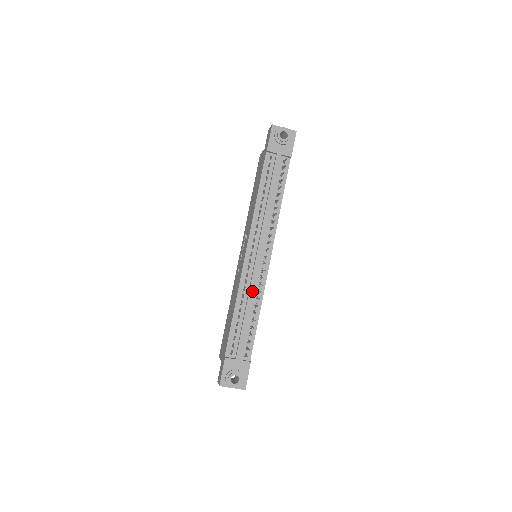
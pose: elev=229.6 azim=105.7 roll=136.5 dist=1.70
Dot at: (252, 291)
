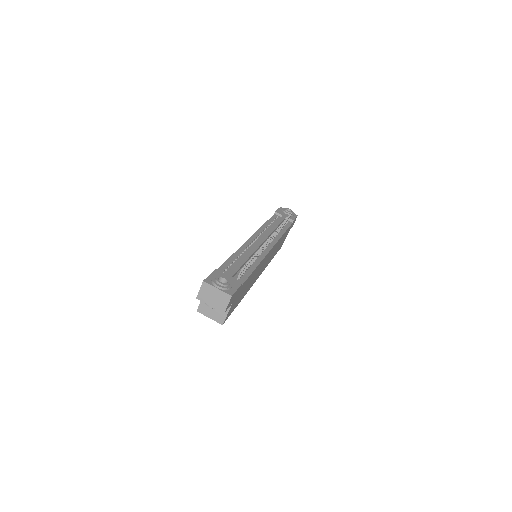
Dot at: (253, 251)
